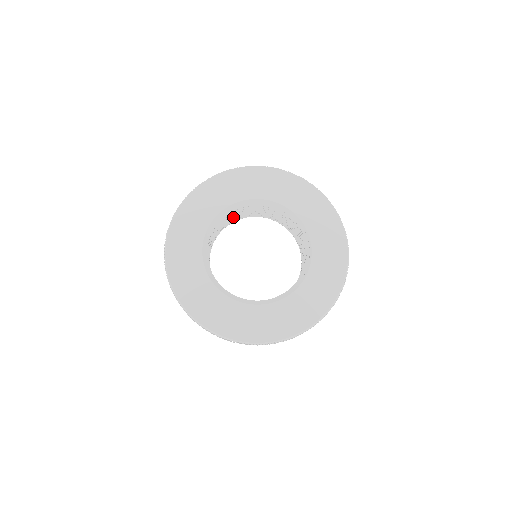
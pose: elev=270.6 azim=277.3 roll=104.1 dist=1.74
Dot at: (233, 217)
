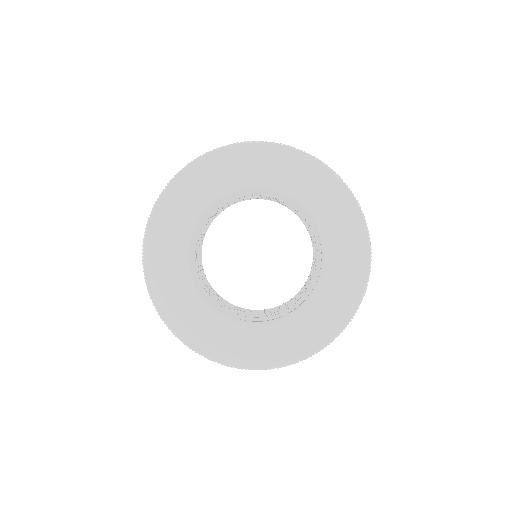
Dot at: occluded
